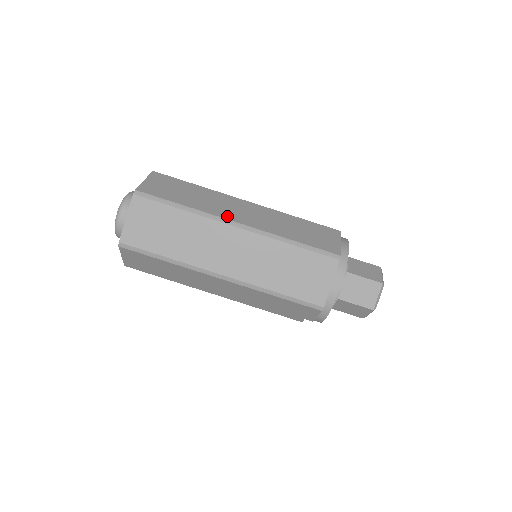
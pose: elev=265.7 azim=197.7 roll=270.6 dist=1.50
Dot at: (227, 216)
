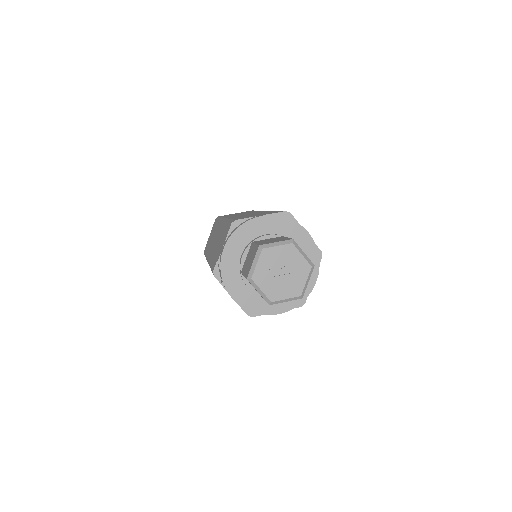
Dot at: occluded
